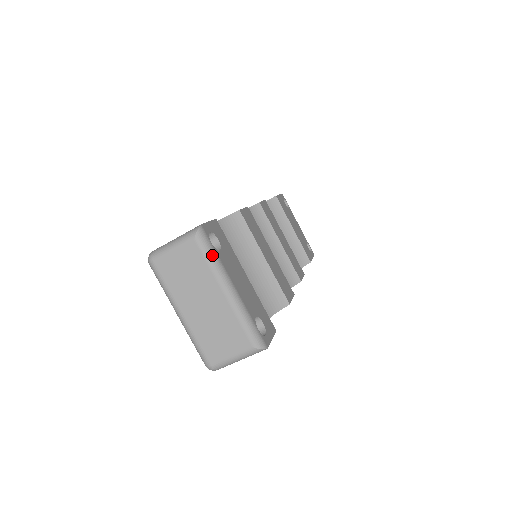
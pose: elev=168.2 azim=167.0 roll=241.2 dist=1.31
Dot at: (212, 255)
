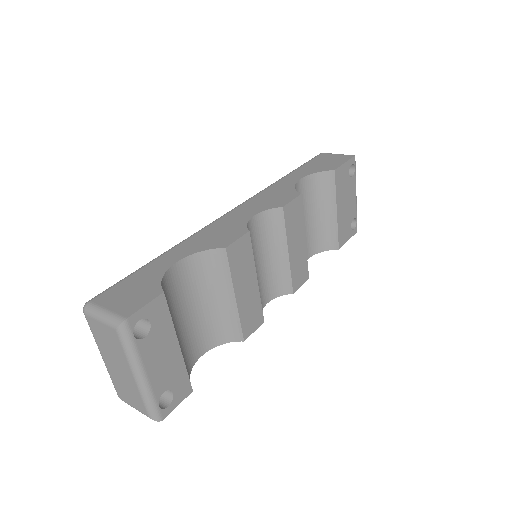
Dot at: (129, 347)
